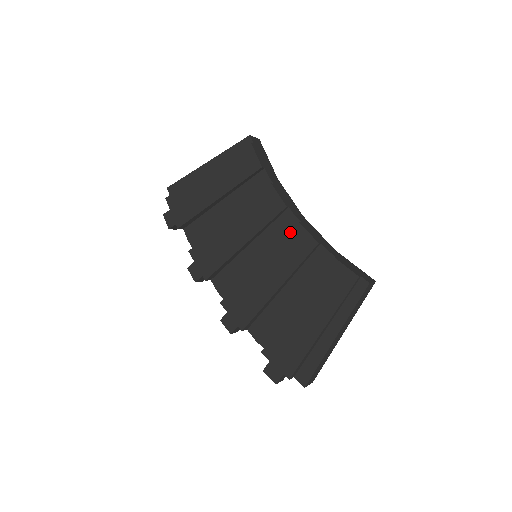
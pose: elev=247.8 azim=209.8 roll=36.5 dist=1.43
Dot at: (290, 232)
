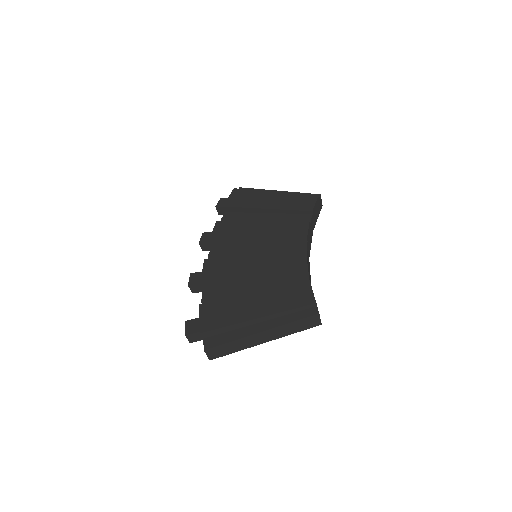
Dot at: (295, 252)
